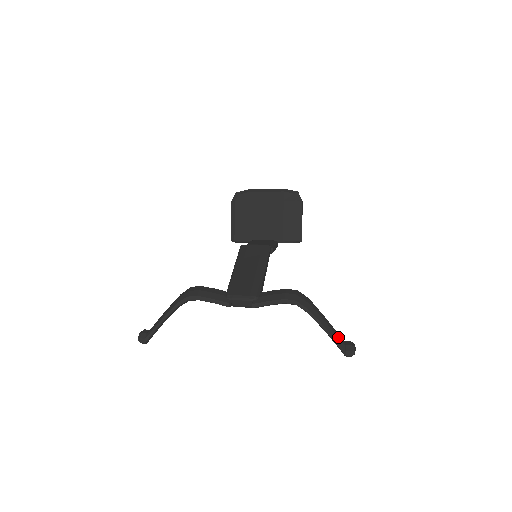
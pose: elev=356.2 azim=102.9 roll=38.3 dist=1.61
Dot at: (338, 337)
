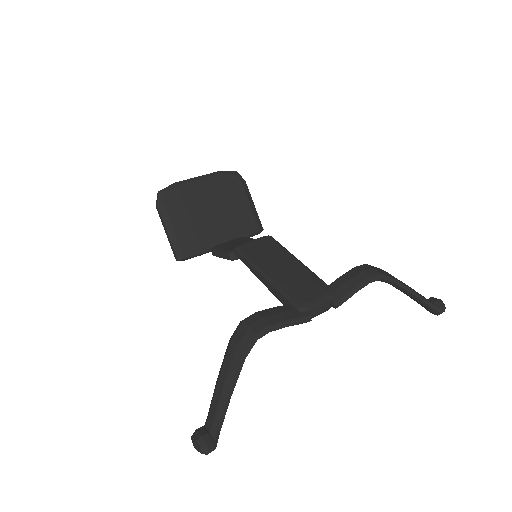
Dot at: occluded
